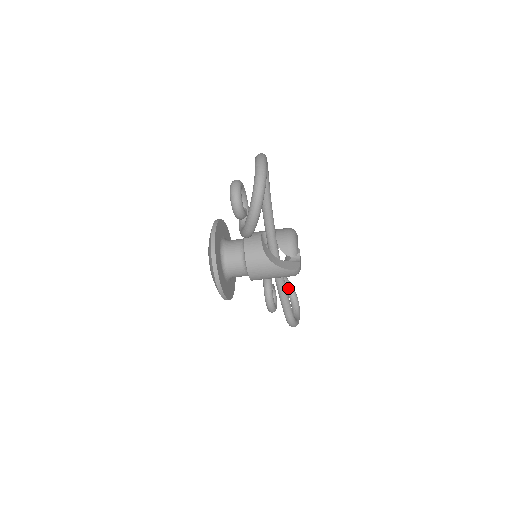
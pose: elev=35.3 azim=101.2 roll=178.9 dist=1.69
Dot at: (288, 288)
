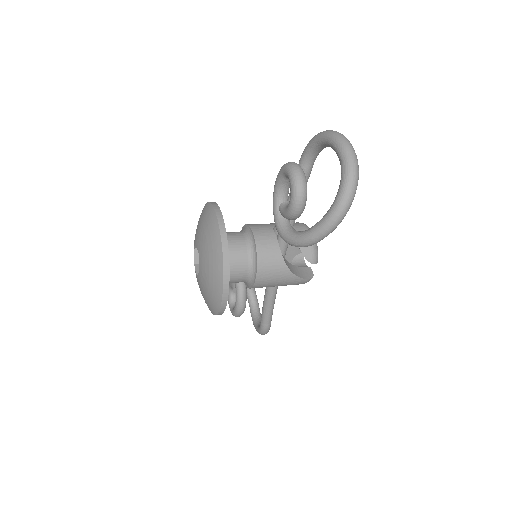
Dot at: occluded
